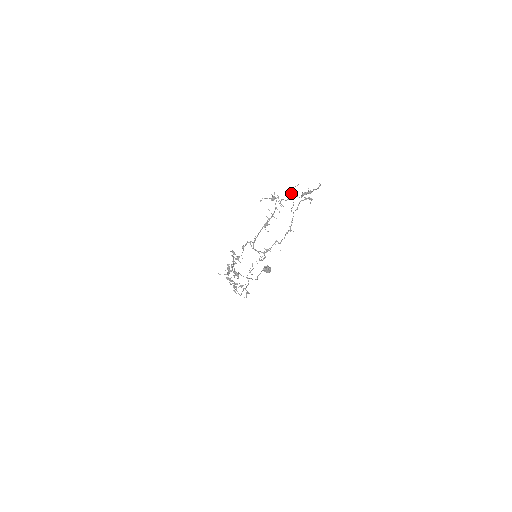
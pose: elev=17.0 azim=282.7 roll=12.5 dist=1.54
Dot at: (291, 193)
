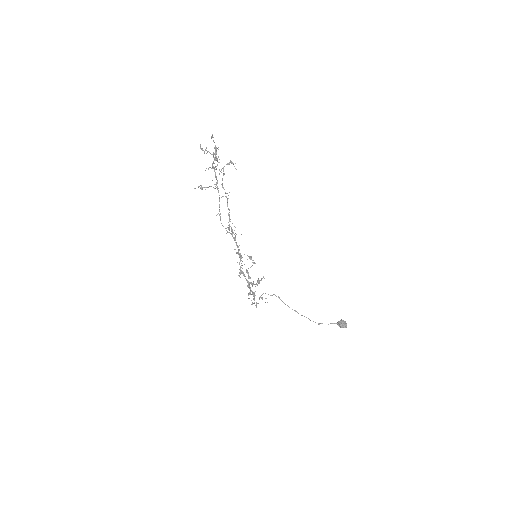
Dot at: (202, 150)
